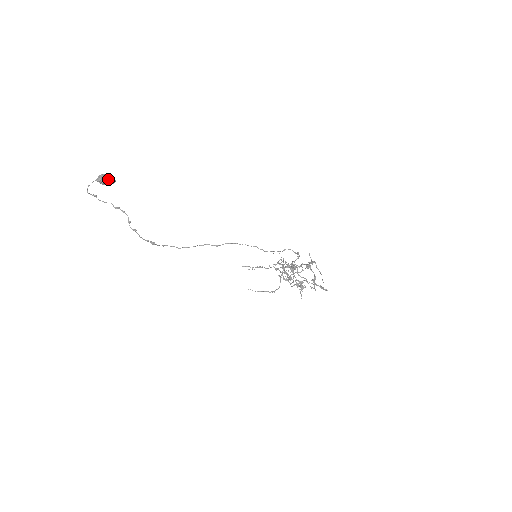
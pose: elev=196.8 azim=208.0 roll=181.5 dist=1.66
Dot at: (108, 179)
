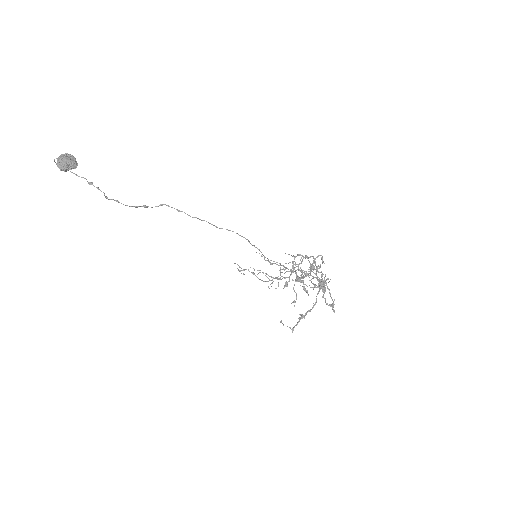
Dot at: (64, 169)
